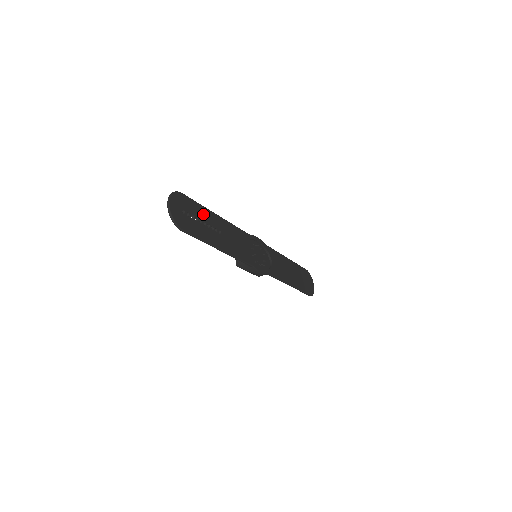
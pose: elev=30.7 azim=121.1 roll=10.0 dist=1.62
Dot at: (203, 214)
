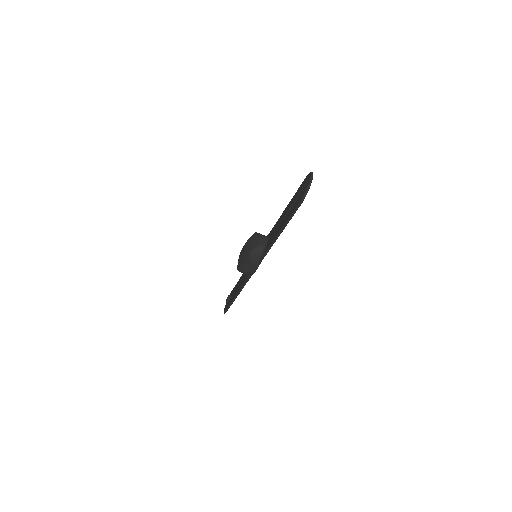
Dot at: occluded
